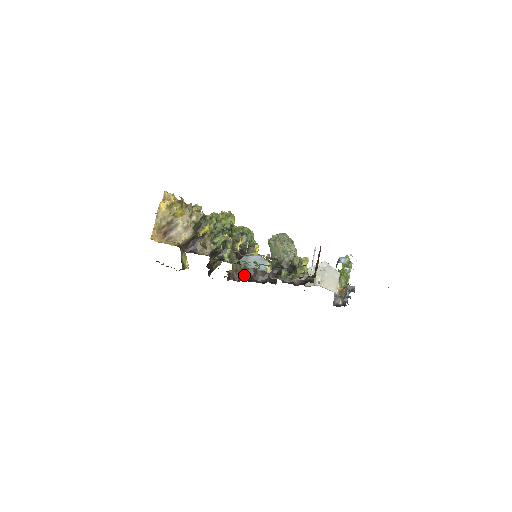
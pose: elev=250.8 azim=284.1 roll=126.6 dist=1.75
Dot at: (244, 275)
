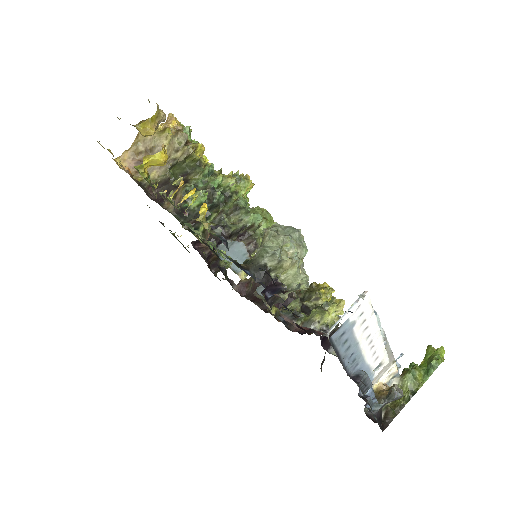
Dot at: (253, 290)
